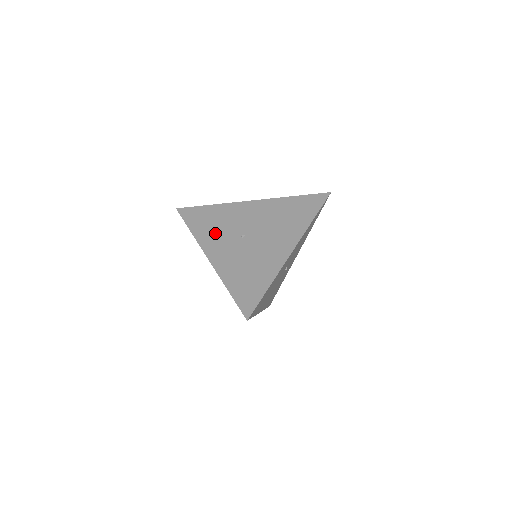
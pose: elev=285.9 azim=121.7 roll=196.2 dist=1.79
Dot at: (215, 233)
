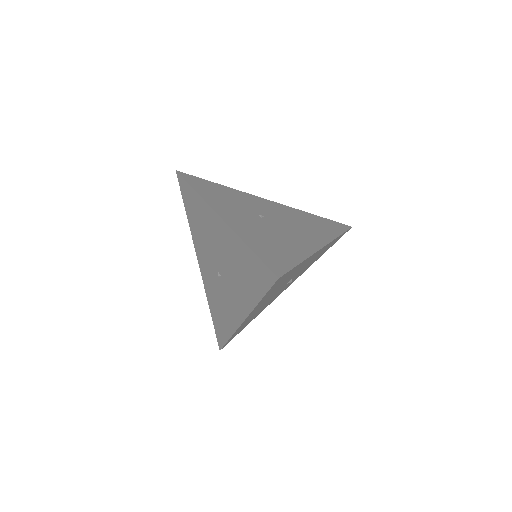
Dot at: (226, 202)
